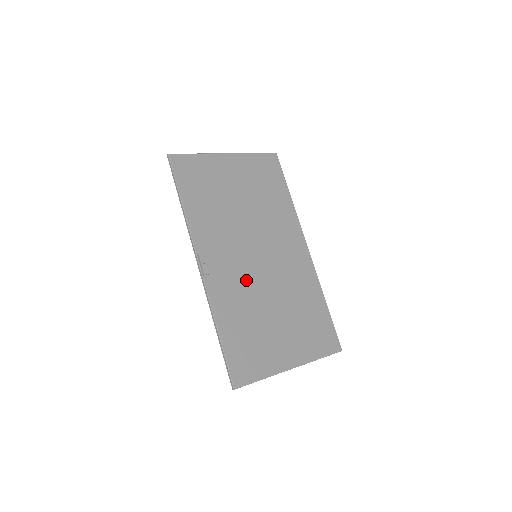
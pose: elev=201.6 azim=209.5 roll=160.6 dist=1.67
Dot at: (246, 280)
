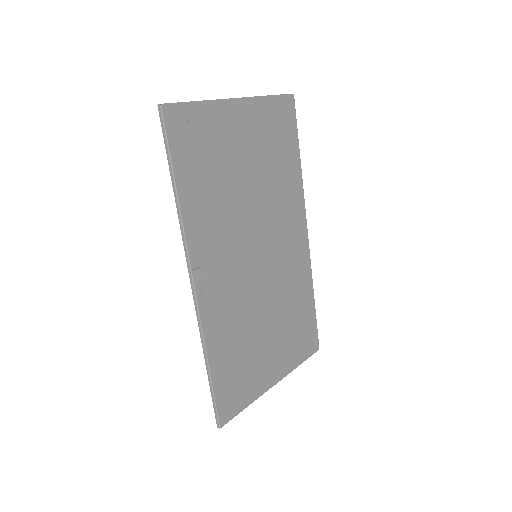
Dot at: (243, 292)
